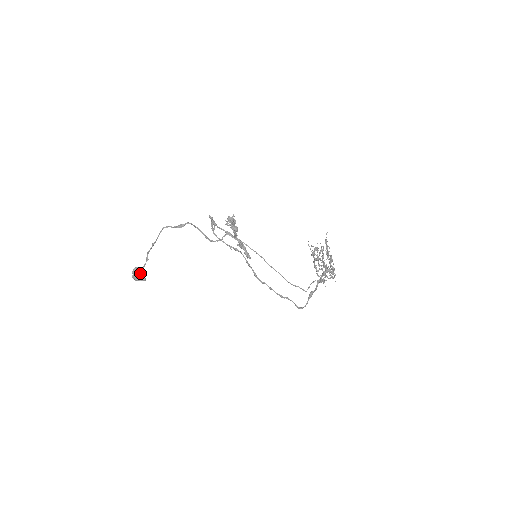
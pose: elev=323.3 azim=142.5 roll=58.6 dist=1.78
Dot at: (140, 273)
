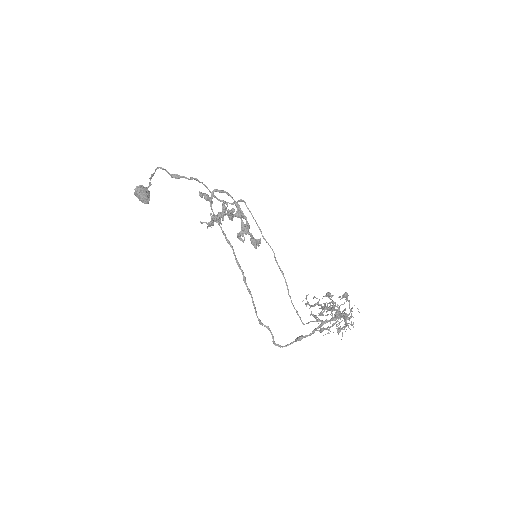
Dot at: (142, 195)
